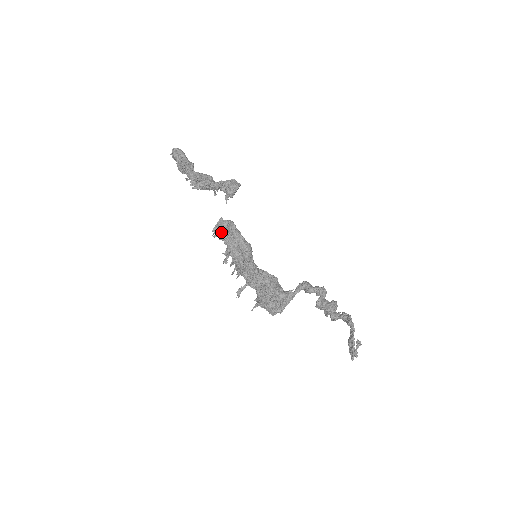
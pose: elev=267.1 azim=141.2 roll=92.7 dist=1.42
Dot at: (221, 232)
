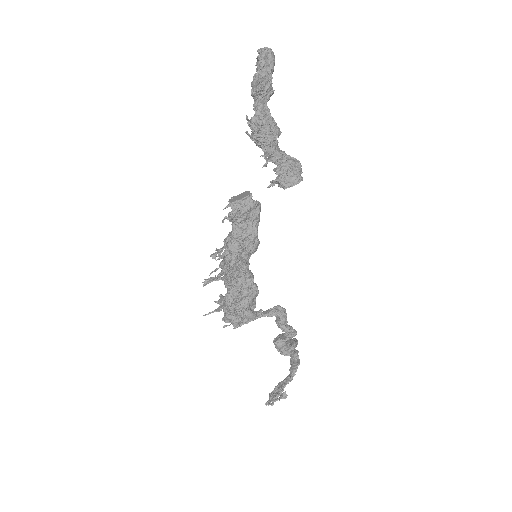
Dot at: (237, 214)
